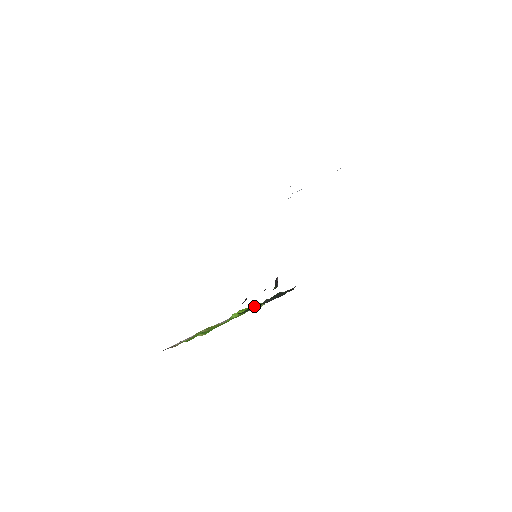
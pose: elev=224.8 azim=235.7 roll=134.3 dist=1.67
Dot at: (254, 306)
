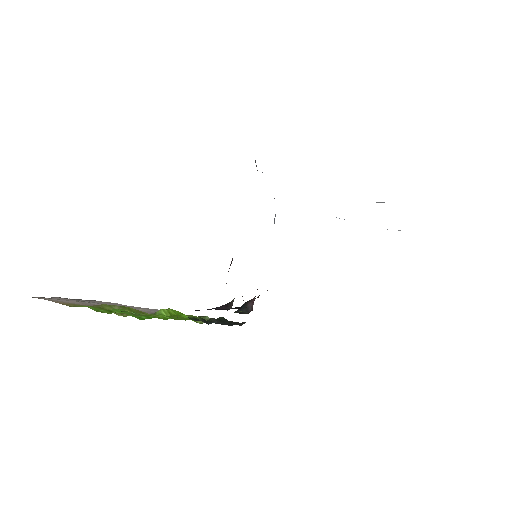
Dot at: occluded
